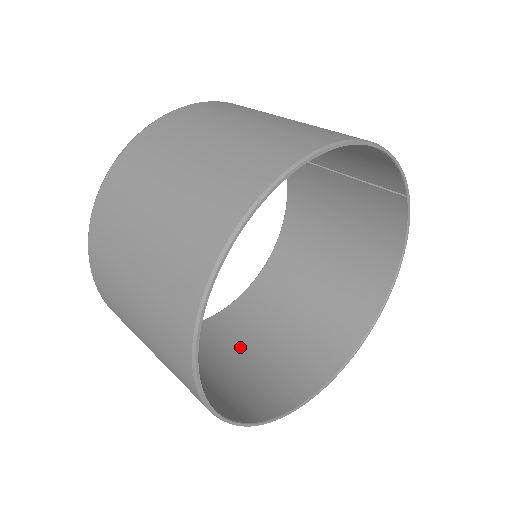
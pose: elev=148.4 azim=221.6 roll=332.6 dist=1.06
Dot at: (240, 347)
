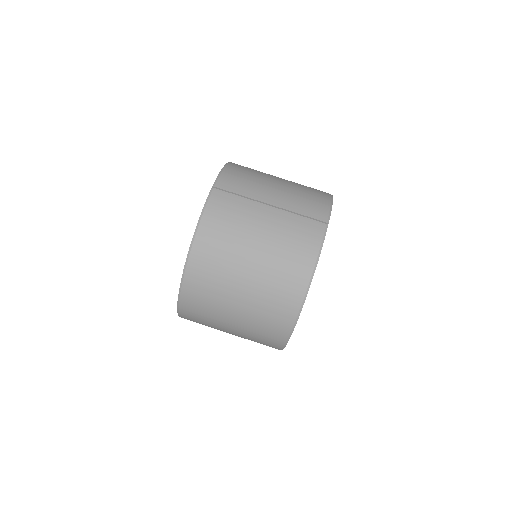
Dot at: occluded
